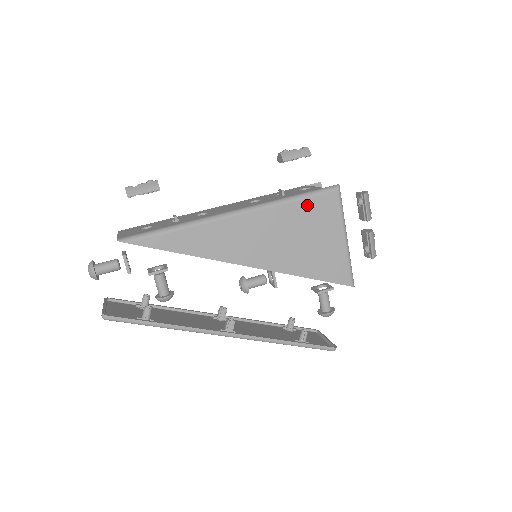
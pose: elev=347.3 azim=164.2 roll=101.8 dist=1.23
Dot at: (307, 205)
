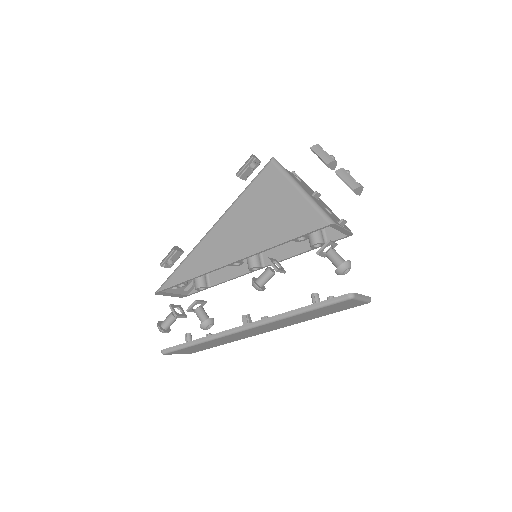
Dot at: (254, 189)
